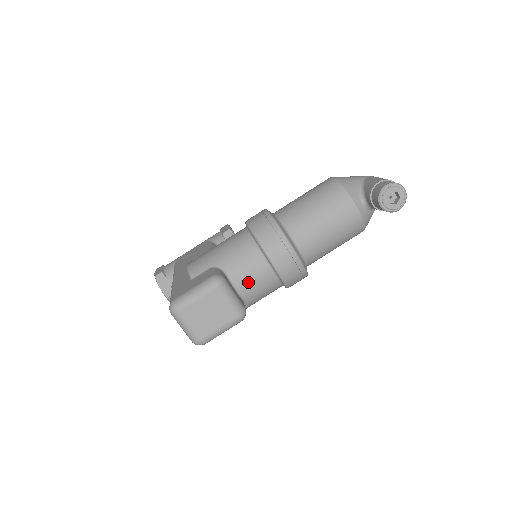
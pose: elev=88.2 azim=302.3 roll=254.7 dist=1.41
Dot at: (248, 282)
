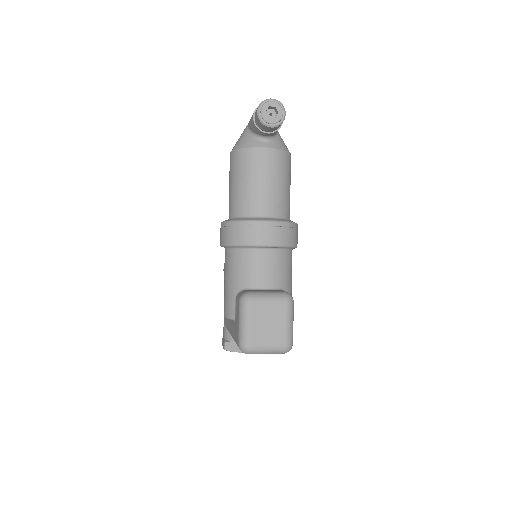
Dot at: (266, 275)
